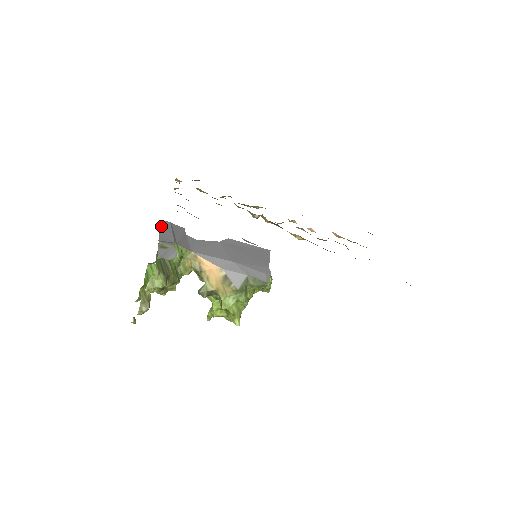
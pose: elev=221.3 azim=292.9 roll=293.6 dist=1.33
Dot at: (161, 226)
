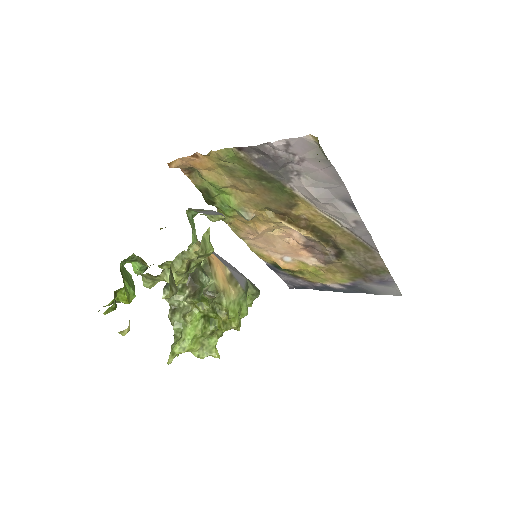
Dot at: occluded
